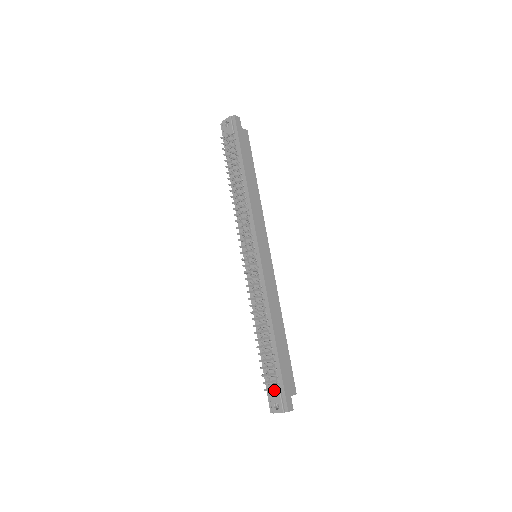
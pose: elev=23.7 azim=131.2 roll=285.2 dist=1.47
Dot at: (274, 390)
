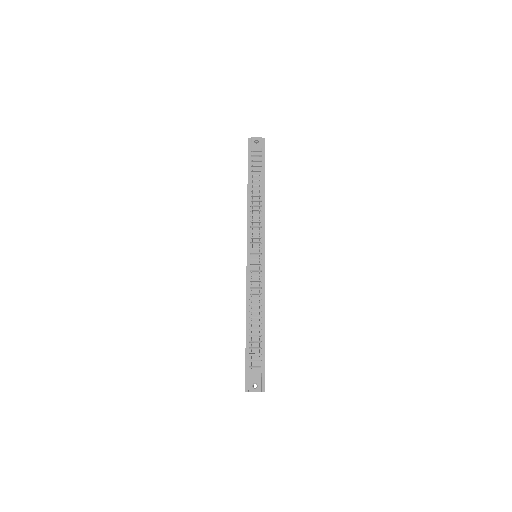
Dot at: (254, 372)
